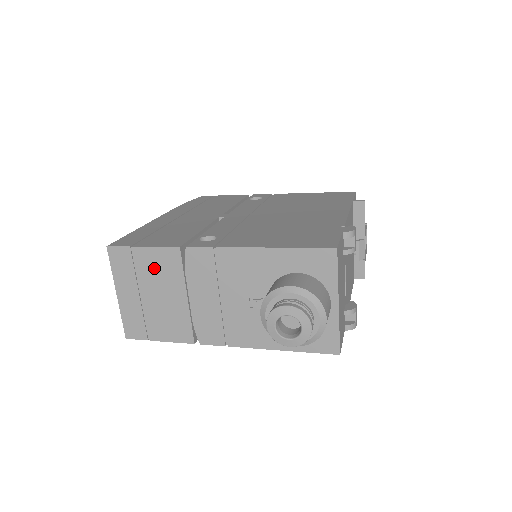
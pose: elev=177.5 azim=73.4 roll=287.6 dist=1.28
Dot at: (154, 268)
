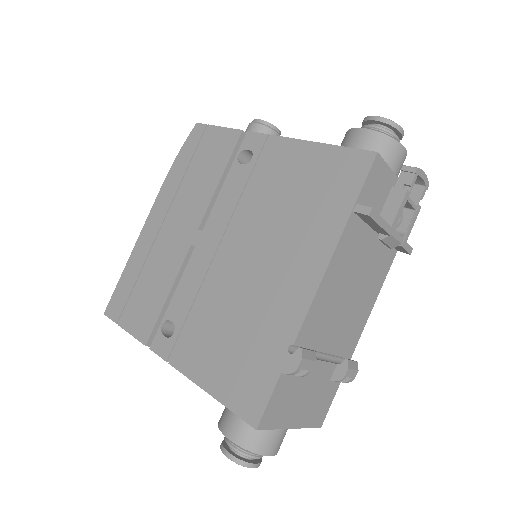
Dot at: occluded
